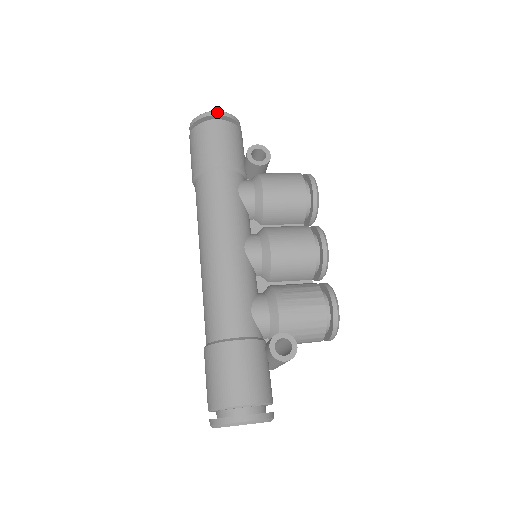
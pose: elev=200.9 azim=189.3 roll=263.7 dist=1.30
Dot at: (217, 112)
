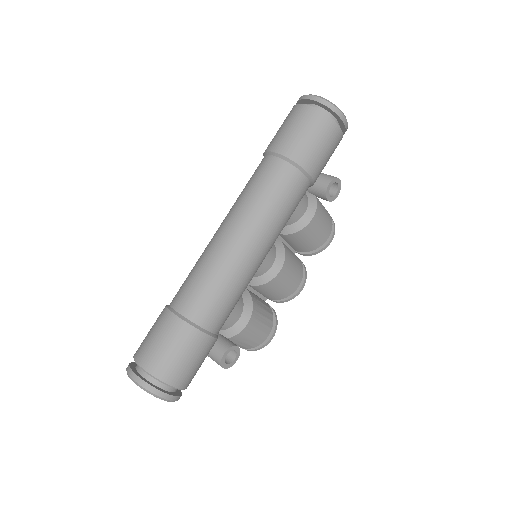
Dot at: (346, 120)
